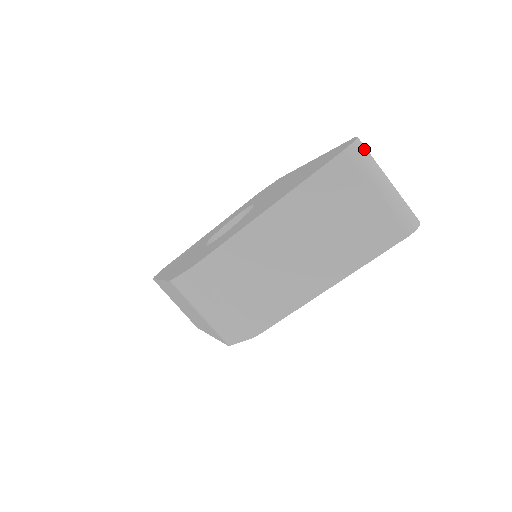
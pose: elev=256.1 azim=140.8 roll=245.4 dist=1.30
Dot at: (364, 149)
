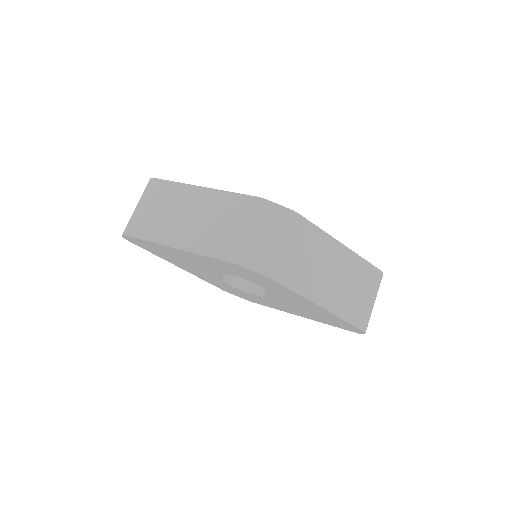
Dot at: occluded
